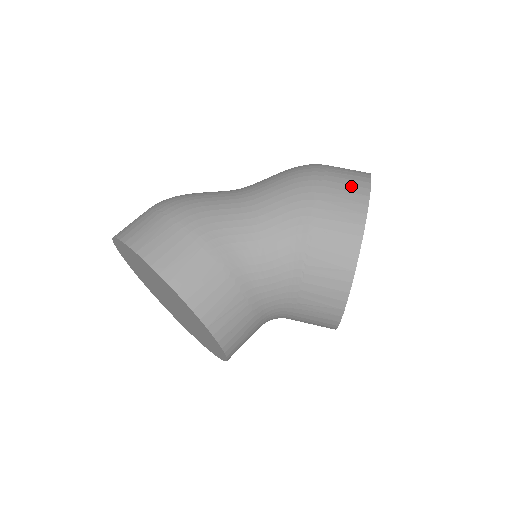
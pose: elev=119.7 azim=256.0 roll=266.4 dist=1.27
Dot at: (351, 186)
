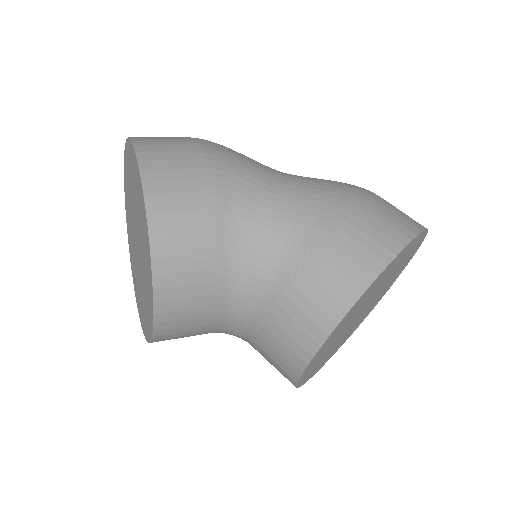
Dot at: (401, 218)
